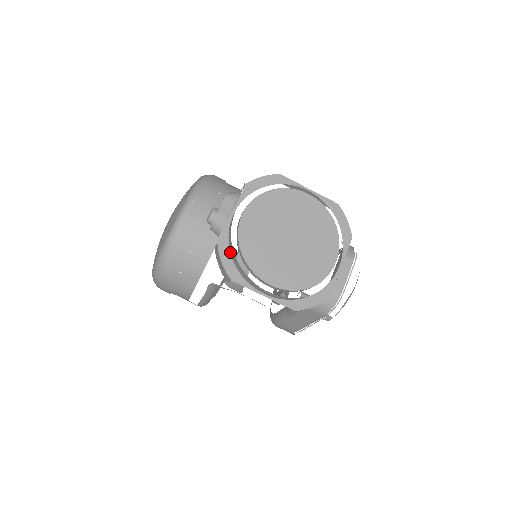
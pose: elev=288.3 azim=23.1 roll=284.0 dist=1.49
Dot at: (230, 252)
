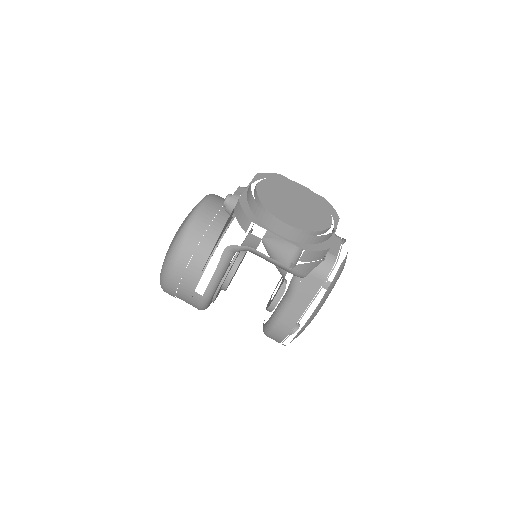
Dot at: (249, 206)
